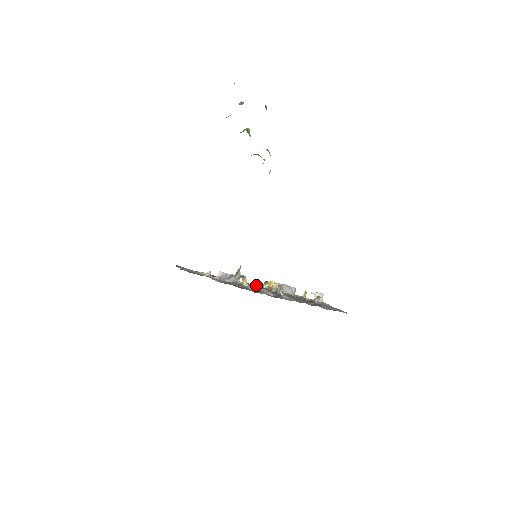
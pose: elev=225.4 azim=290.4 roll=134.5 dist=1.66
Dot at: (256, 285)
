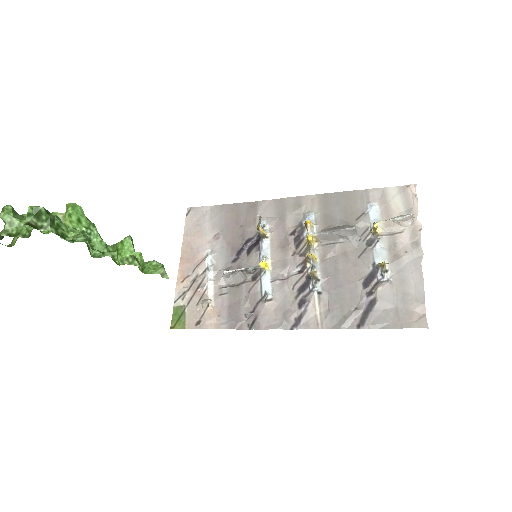
Dot at: (304, 198)
